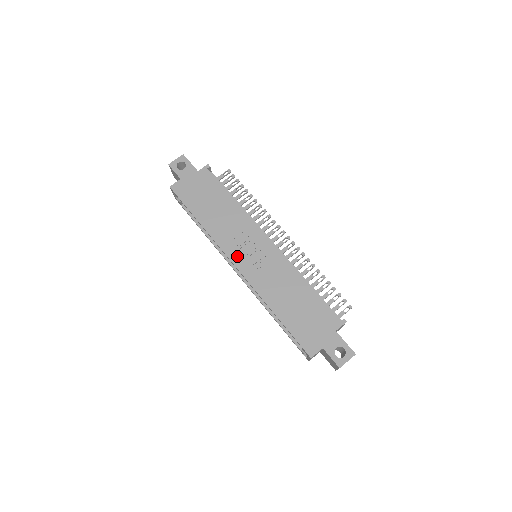
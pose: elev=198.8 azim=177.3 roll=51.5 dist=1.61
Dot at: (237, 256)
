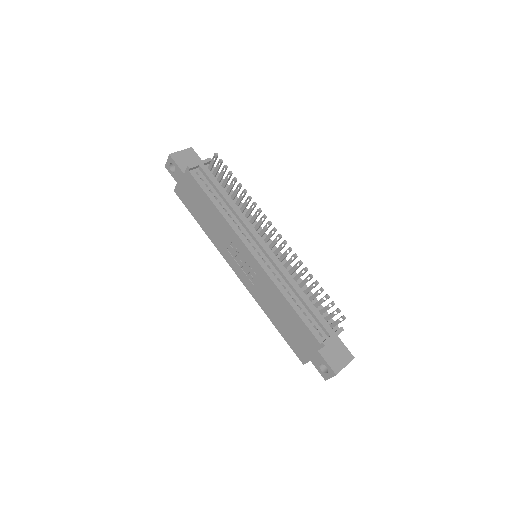
Dot at: (234, 265)
